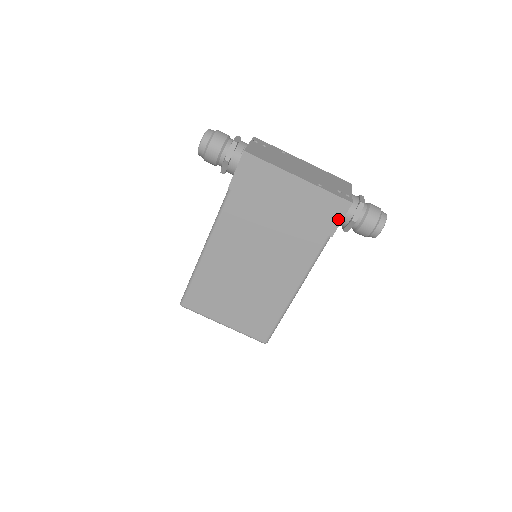
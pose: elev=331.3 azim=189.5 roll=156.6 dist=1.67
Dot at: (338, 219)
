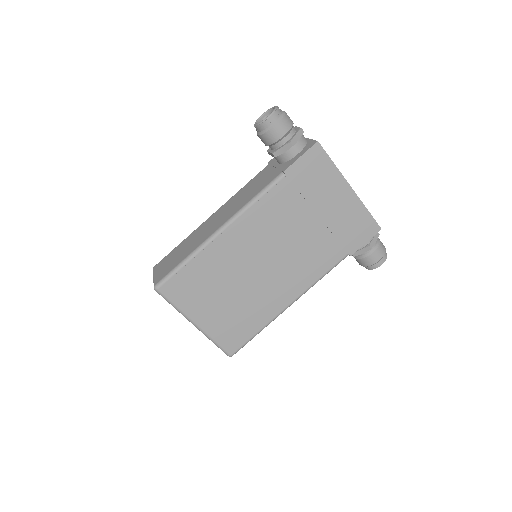
Dot at: (364, 240)
